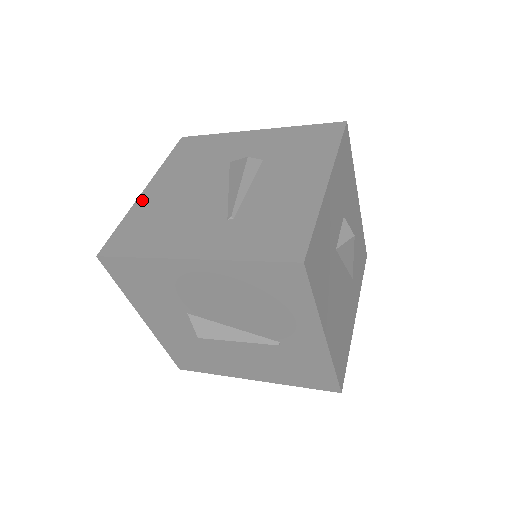
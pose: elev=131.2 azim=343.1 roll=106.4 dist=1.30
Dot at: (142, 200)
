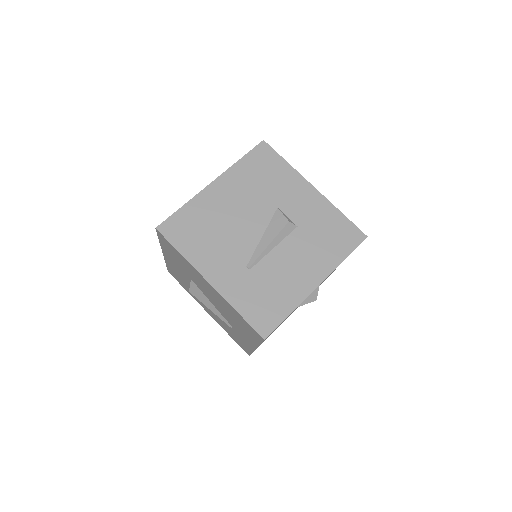
Dot at: (205, 194)
